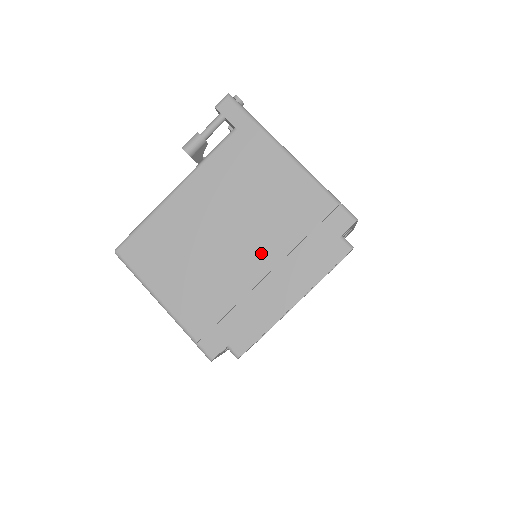
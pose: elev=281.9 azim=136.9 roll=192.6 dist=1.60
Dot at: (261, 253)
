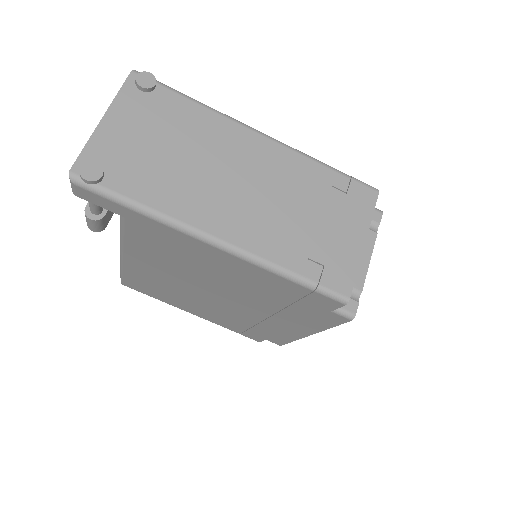
Dot at: (250, 306)
